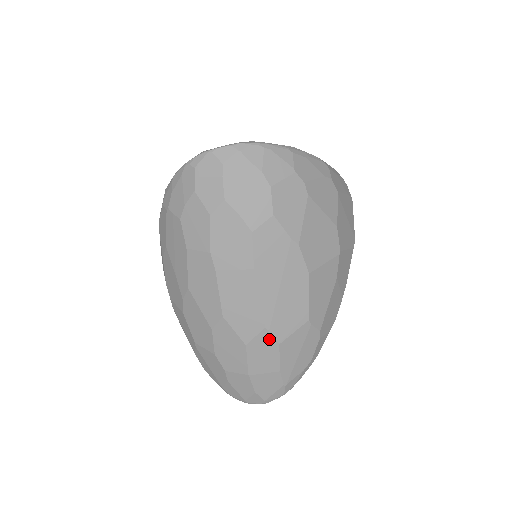
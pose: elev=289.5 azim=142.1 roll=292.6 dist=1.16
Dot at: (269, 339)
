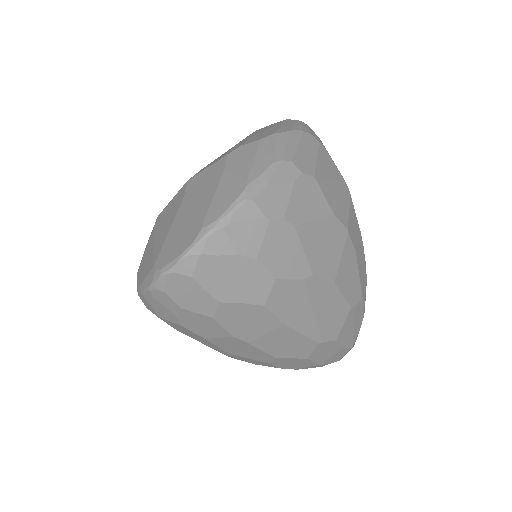
Dot at: (325, 344)
